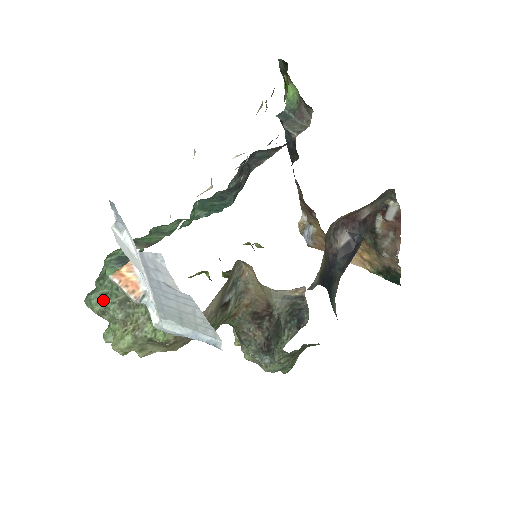
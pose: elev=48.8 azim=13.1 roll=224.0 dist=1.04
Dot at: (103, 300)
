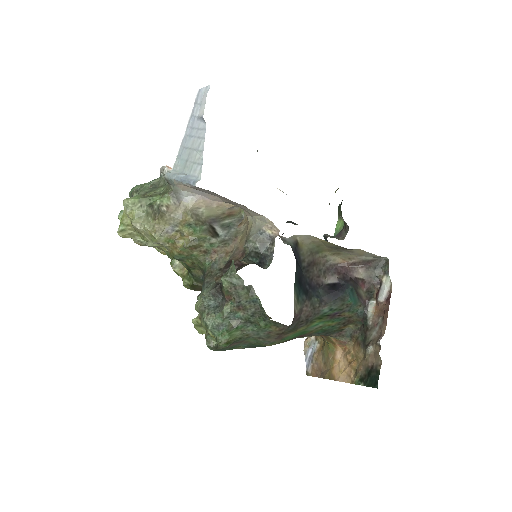
Dot at: (144, 184)
